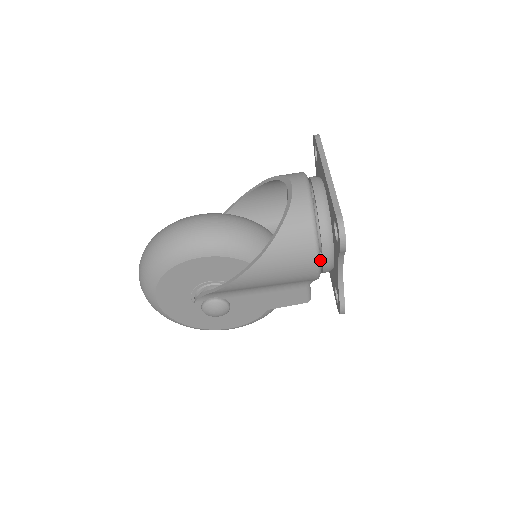
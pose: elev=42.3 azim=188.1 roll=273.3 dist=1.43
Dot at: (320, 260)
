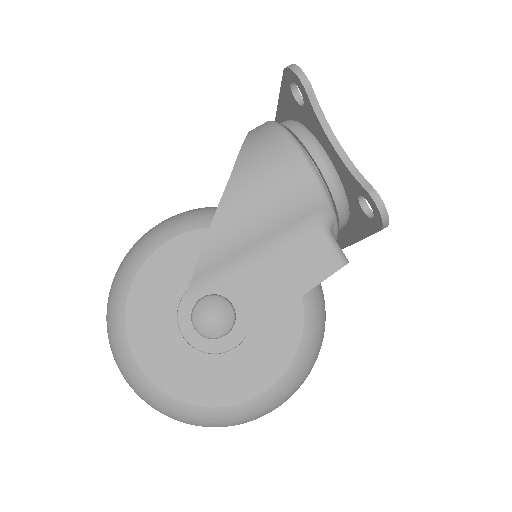
Dot at: occluded
